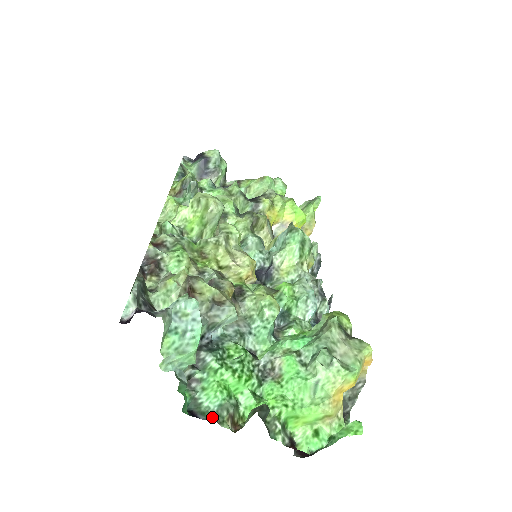
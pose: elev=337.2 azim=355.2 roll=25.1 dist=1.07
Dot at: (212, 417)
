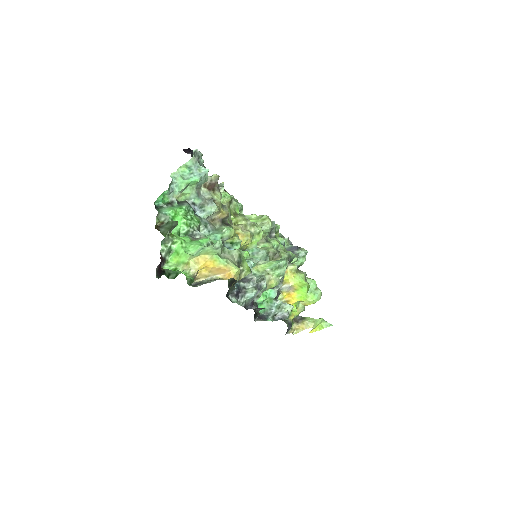
Dot at: (159, 212)
